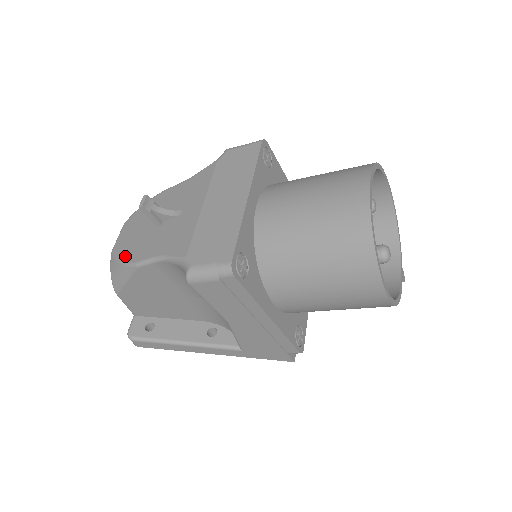
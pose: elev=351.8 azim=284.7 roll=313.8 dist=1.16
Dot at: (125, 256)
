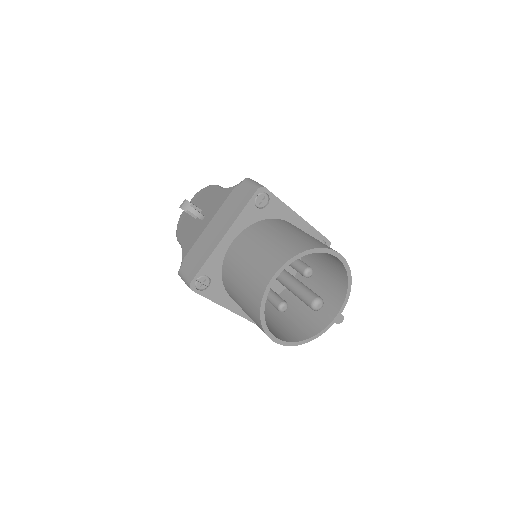
Dot at: (179, 227)
